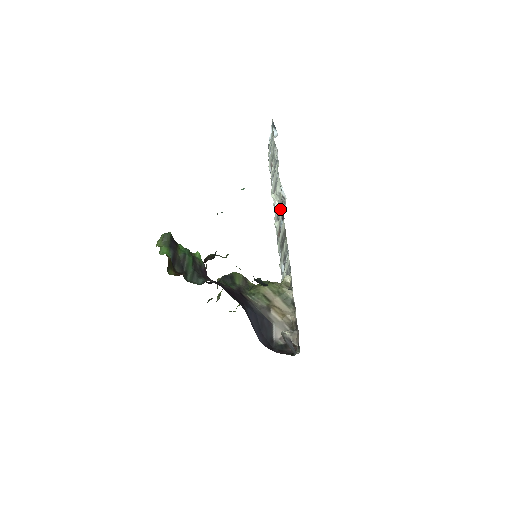
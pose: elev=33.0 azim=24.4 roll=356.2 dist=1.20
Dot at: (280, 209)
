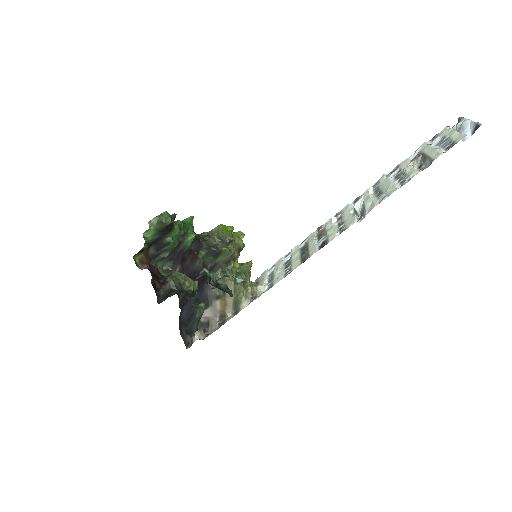
Dot at: (340, 227)
